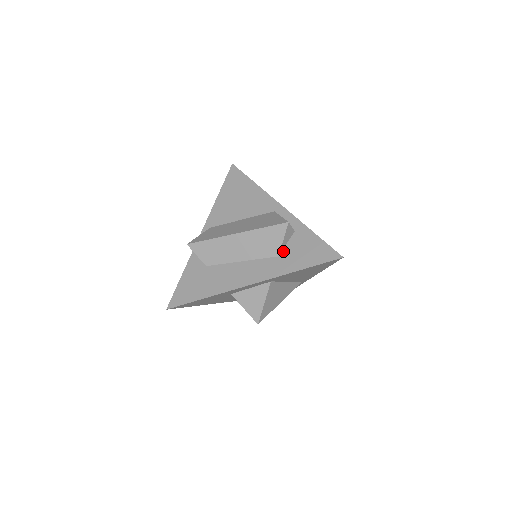
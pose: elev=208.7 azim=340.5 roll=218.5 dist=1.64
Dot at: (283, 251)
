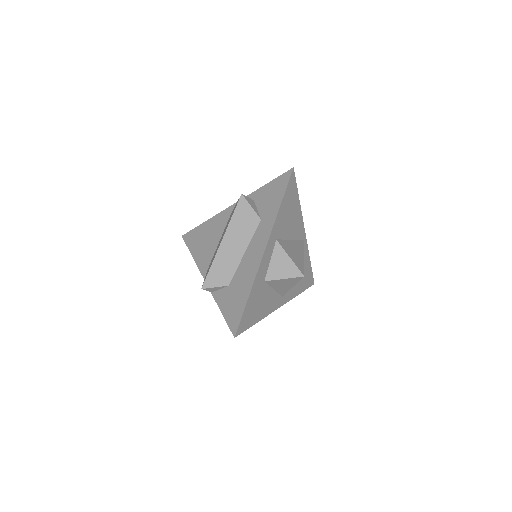
Dot at: (260, 214)
